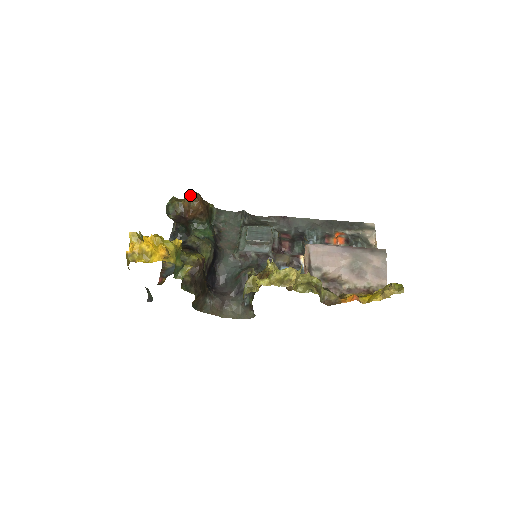
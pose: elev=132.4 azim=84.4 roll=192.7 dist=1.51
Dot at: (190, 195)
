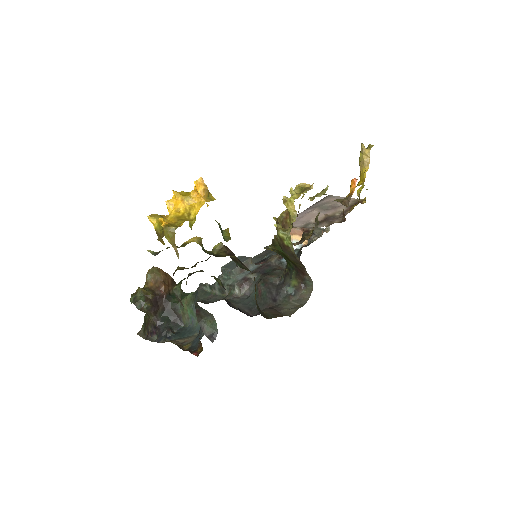
Dot at: (149, 271)
